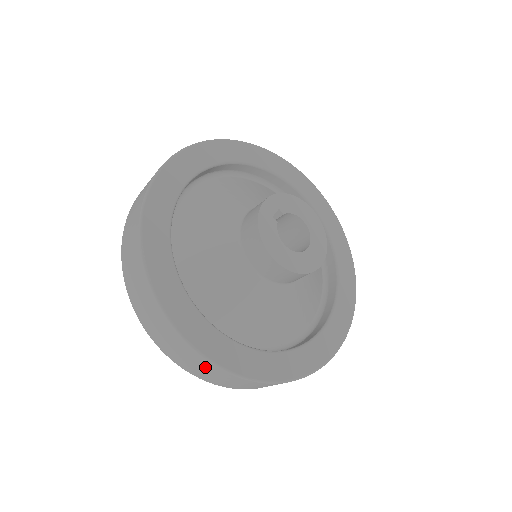
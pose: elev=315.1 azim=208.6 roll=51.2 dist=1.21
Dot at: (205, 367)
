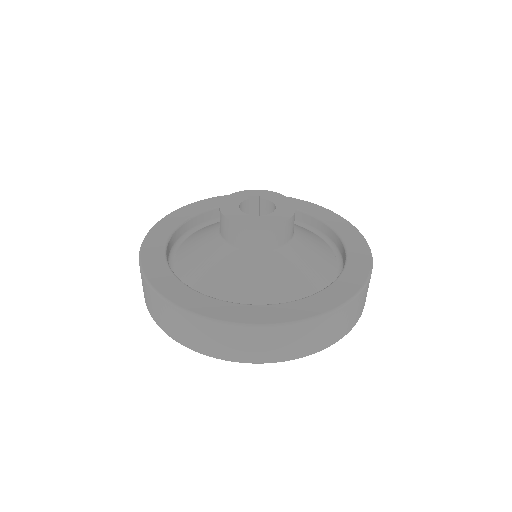
Dot at: occluded
